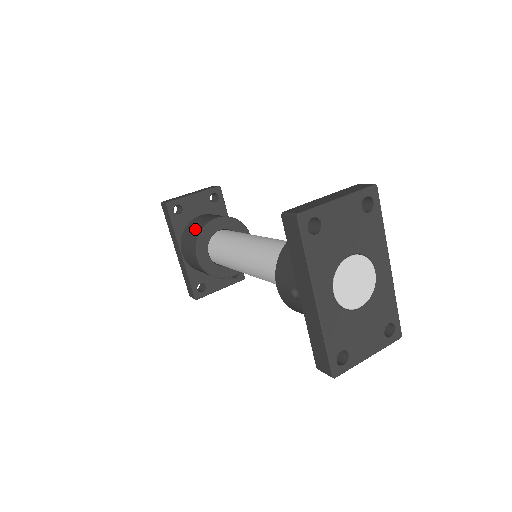
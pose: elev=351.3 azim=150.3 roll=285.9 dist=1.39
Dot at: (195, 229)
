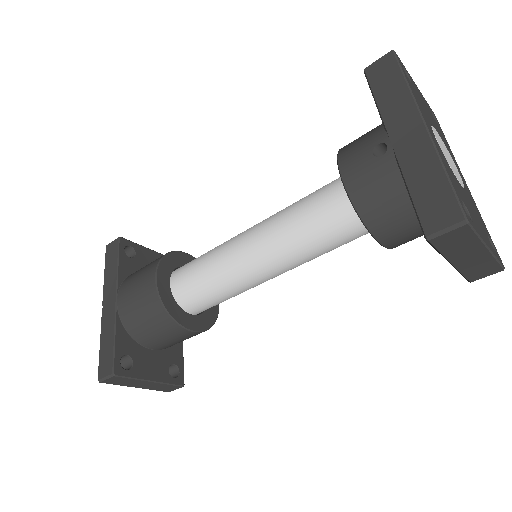
Dot at: occluded
